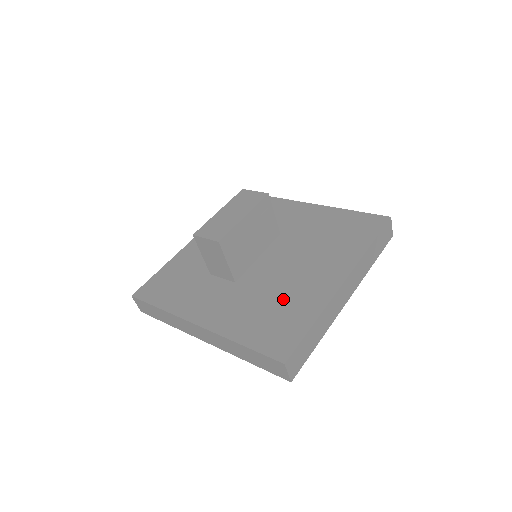
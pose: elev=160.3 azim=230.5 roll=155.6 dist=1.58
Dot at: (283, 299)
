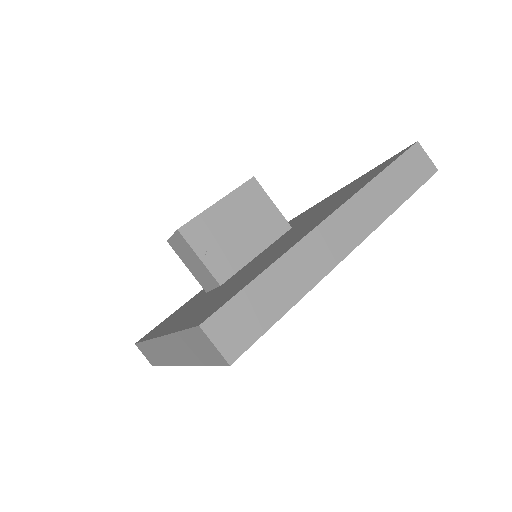
Dot at: (250, 271)
